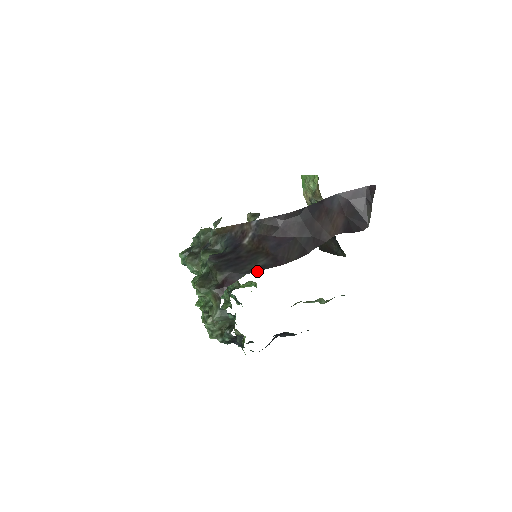
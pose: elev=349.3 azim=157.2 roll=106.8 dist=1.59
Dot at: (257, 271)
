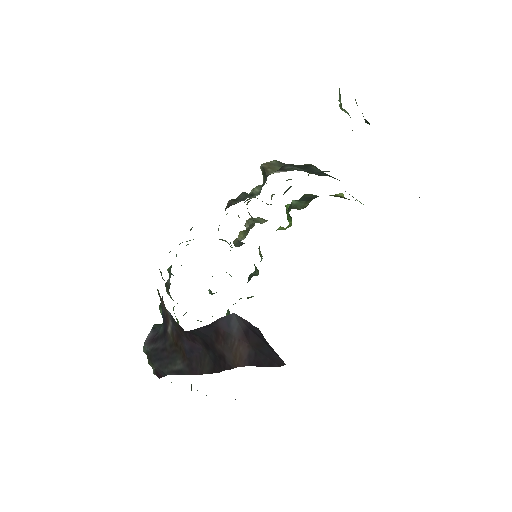
Dot at: occluded
